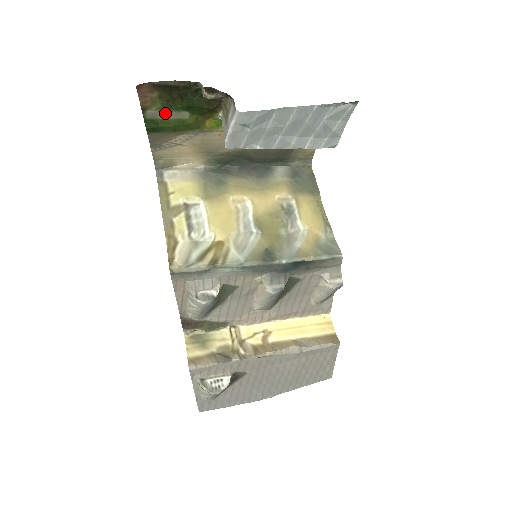
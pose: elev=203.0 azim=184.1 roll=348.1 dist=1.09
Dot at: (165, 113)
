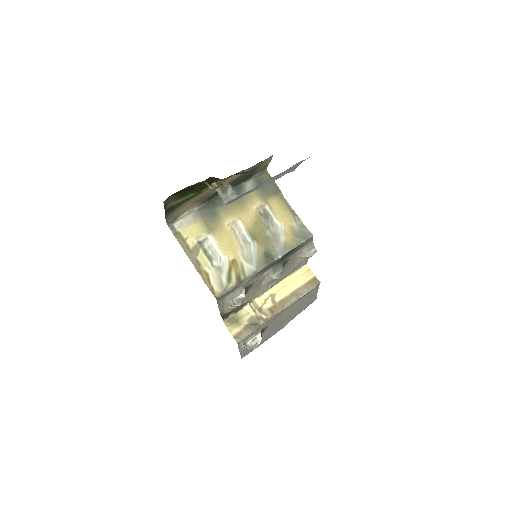
Dot at: (178, 201)
